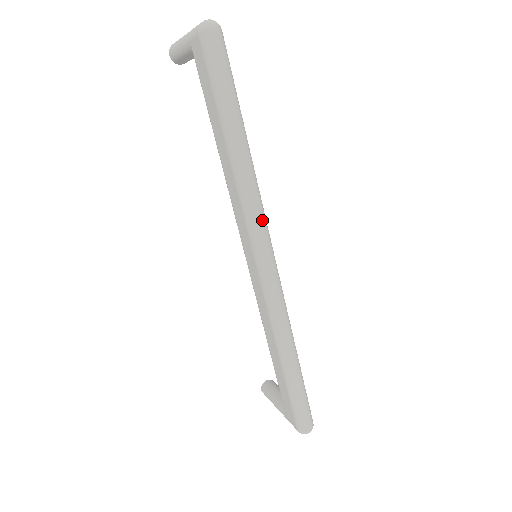
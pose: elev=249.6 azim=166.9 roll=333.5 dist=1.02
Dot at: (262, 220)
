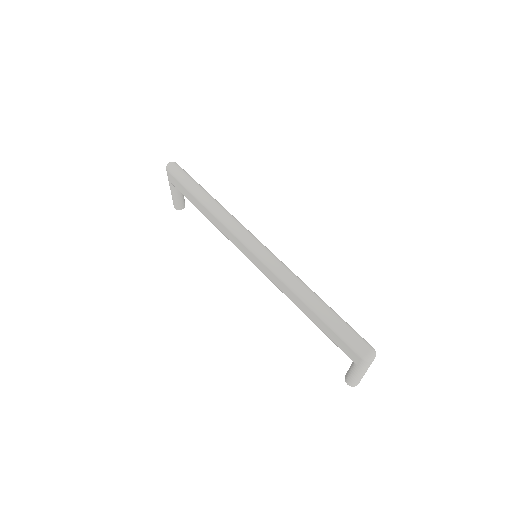
Dot at: (239, 225)
